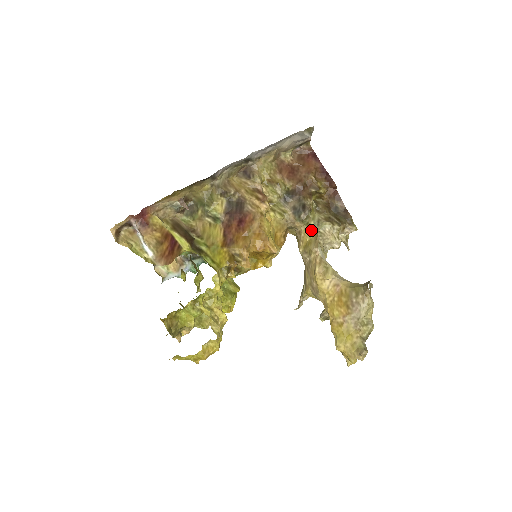
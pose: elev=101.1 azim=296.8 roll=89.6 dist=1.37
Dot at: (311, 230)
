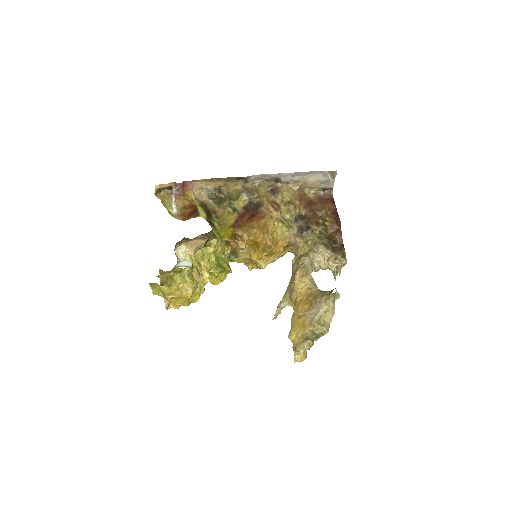
Dot at: (307, 248)
